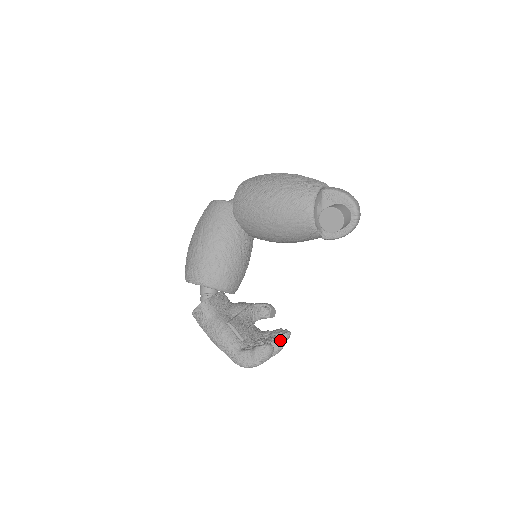
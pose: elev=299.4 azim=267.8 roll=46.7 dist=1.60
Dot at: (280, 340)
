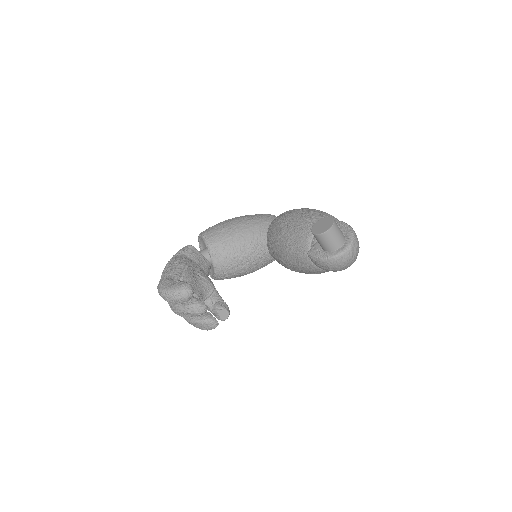
Dot at: (203, 302)
